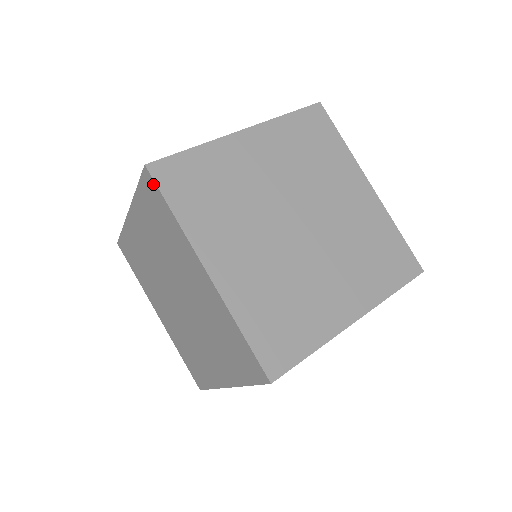
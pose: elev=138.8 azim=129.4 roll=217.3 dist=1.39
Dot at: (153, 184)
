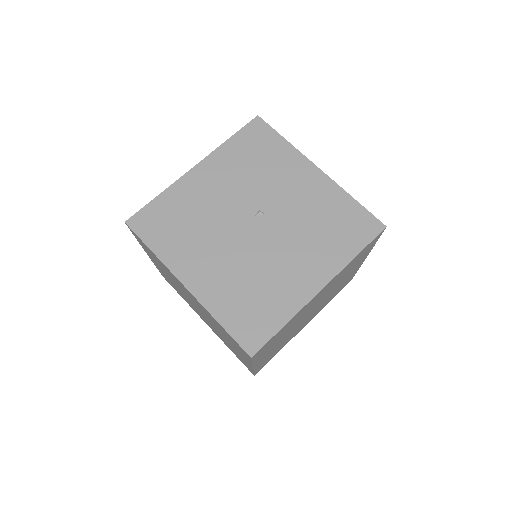
Dot at: occluded
